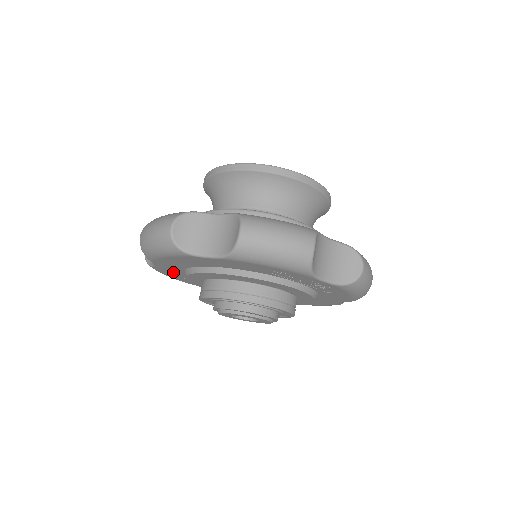
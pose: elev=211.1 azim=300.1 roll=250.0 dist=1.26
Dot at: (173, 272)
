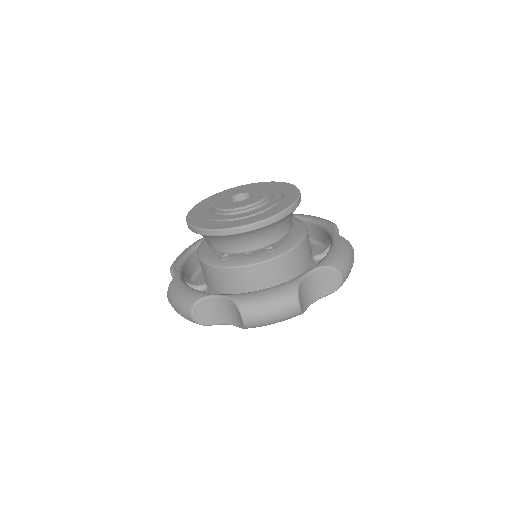
Dot at: occluded
